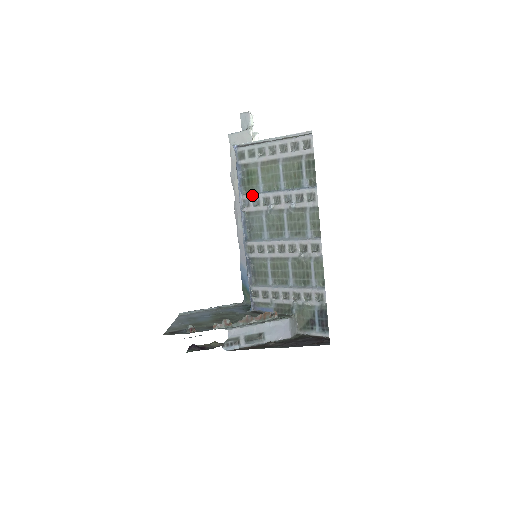
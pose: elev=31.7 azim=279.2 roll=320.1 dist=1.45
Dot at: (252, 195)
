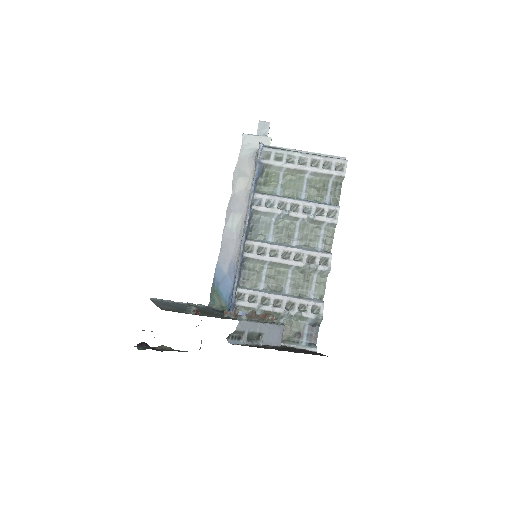
Dot at: (267, 195)
